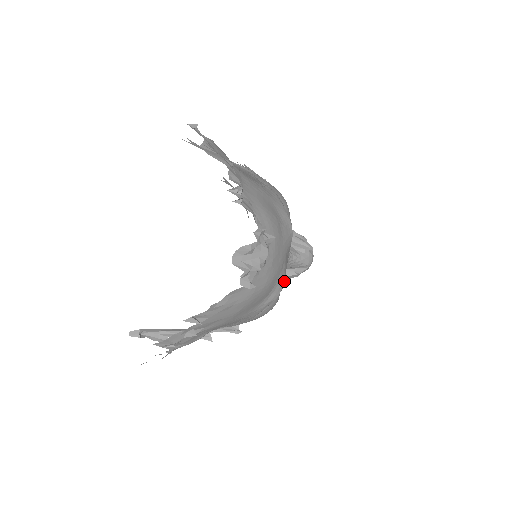
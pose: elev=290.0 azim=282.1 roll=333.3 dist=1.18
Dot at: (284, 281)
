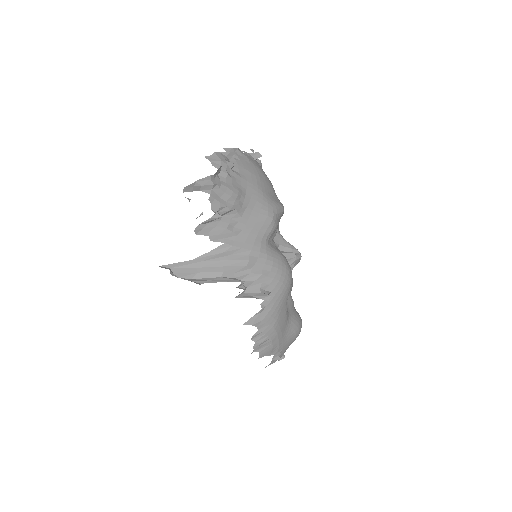
Dot at: occluded
